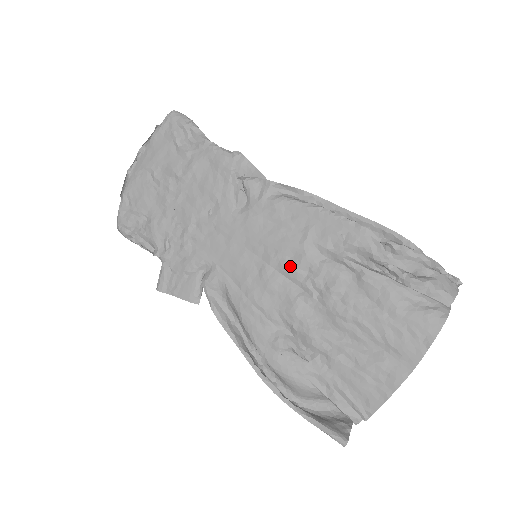
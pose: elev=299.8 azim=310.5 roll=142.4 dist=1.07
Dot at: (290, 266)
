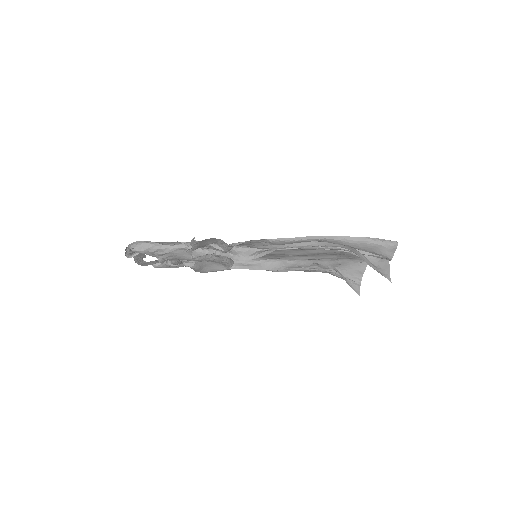
Dot at: occluded
